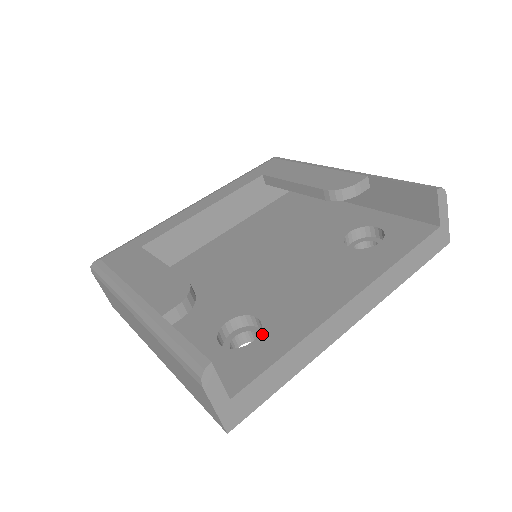
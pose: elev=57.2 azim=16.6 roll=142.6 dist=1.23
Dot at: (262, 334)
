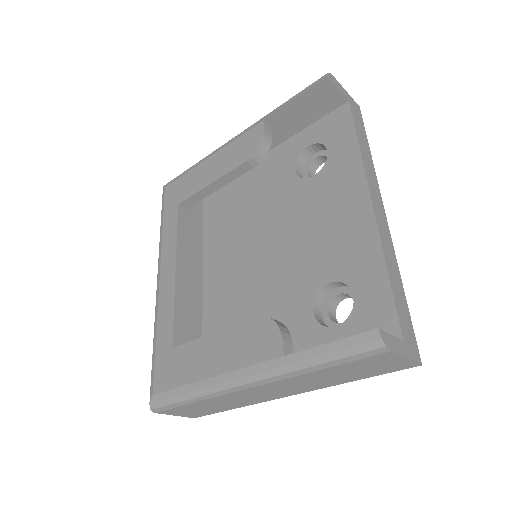
Dot at: (351, 286)
